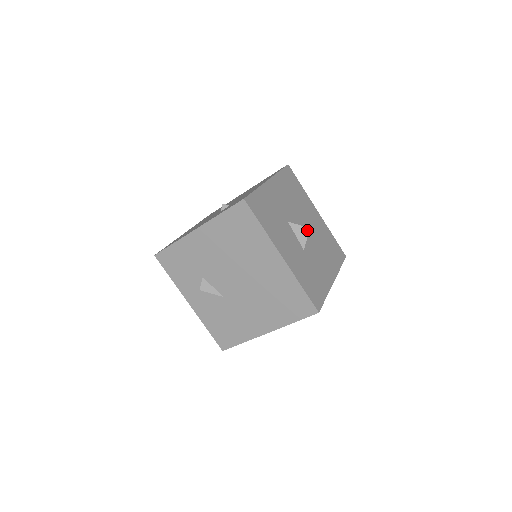
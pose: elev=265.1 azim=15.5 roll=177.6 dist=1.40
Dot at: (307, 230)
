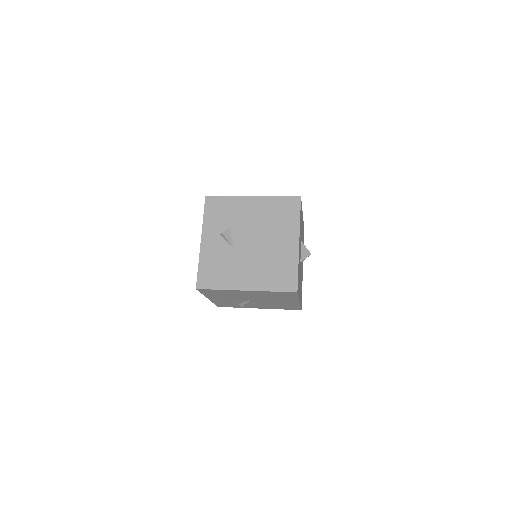
Dot at: (309, 254)
